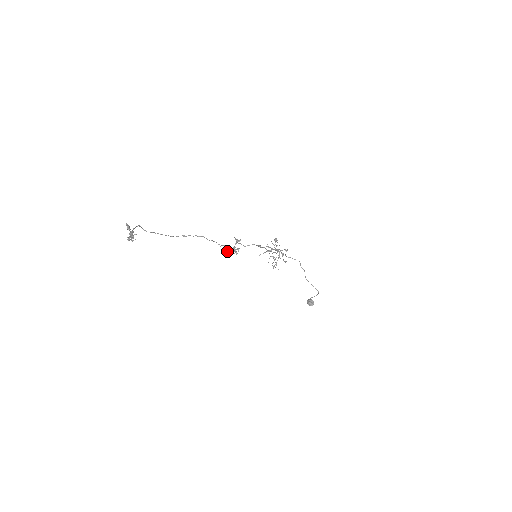
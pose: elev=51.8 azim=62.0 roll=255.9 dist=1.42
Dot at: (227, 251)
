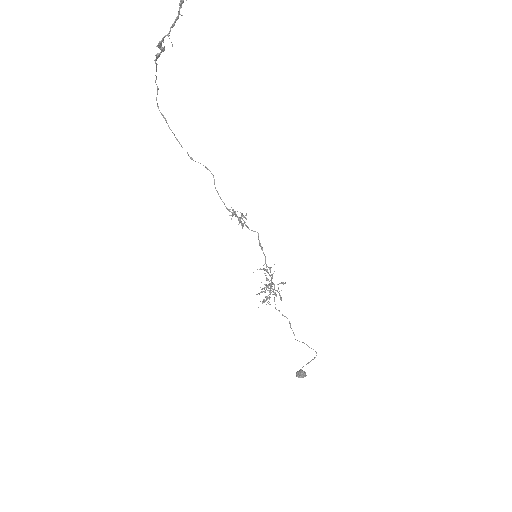
Dot at: (232, 214)
